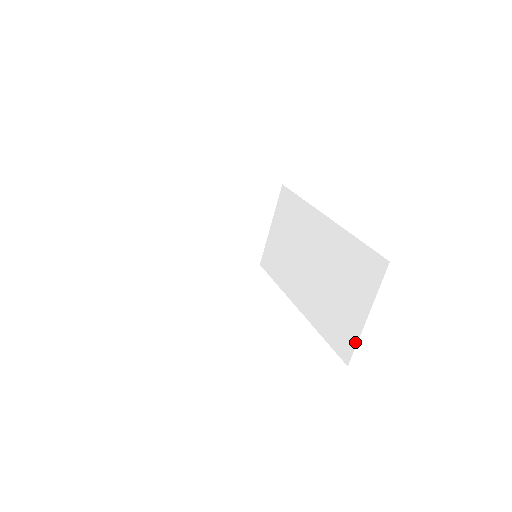
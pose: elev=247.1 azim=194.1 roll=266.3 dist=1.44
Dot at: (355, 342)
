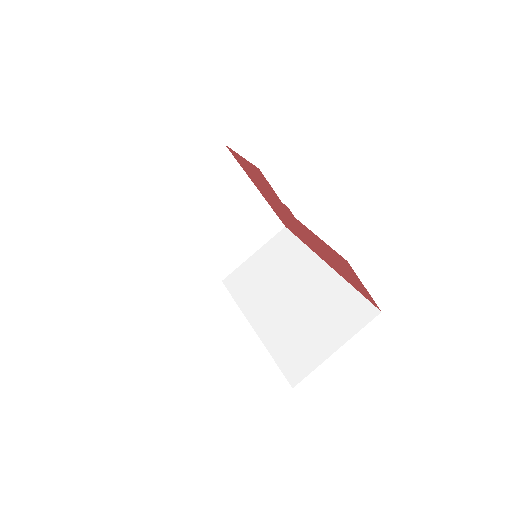
Dot at: (312, 368)
